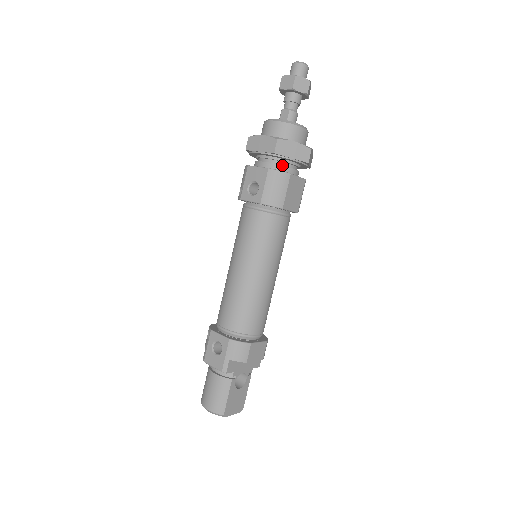
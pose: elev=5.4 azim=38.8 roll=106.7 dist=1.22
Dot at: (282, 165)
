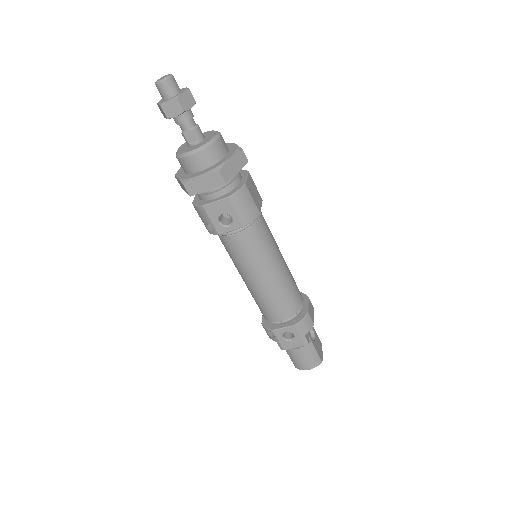
Dot at: (231, 183)
